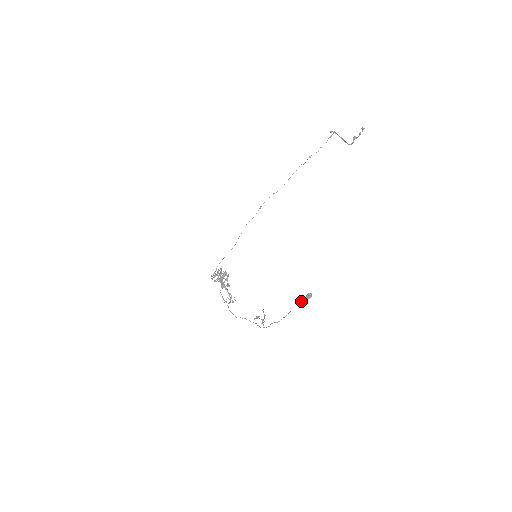
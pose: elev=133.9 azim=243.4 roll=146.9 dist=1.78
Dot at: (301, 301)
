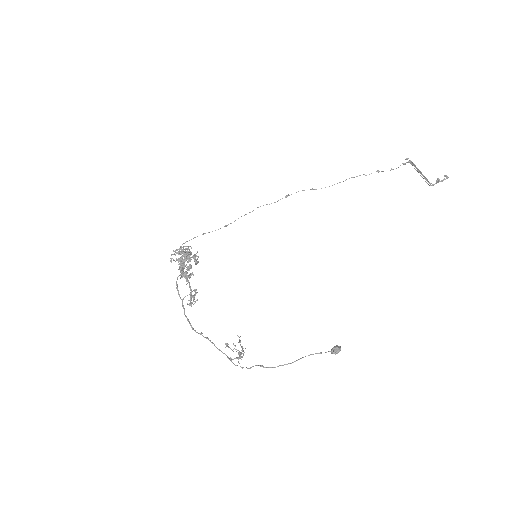
Dot at: occluded
